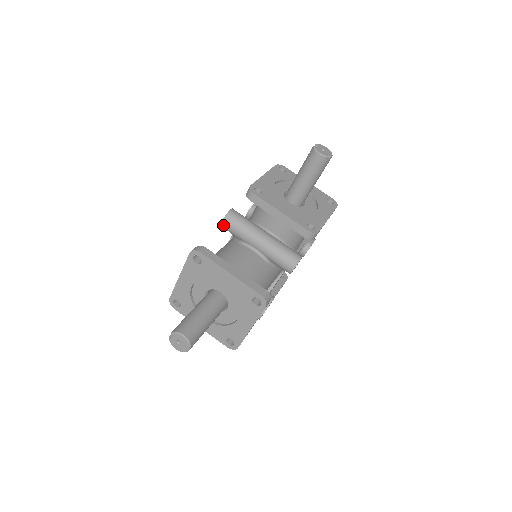
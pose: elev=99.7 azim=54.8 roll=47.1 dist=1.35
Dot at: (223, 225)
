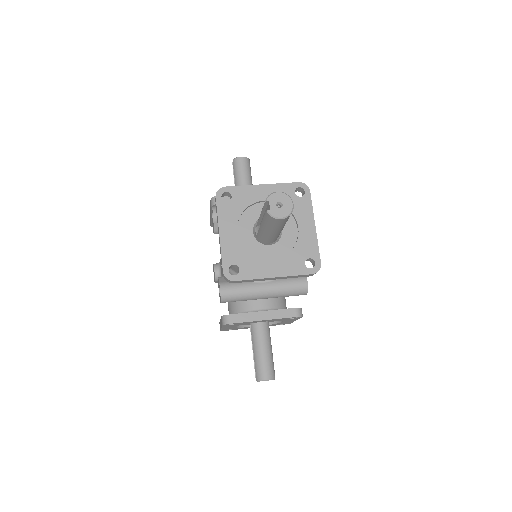
Dot at: (216, 216)
